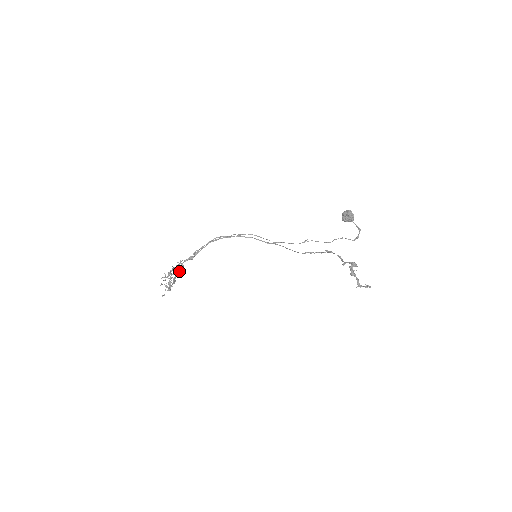
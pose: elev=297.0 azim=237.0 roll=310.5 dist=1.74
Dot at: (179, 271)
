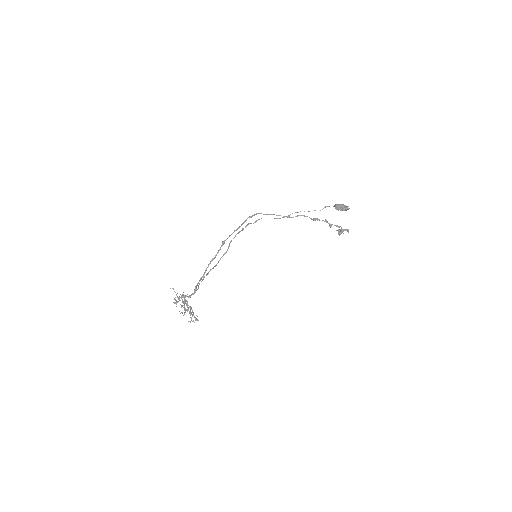
Dot at: (183, 296)
